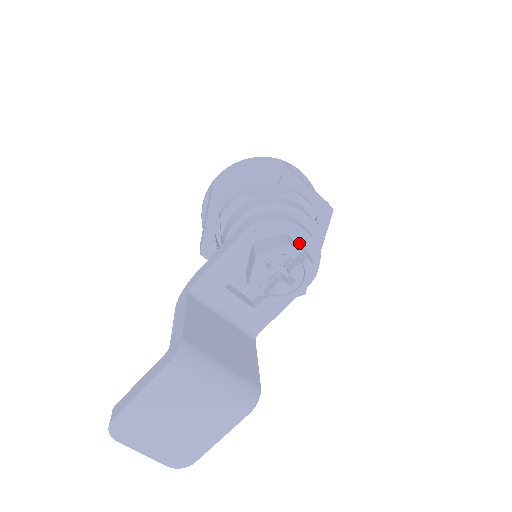
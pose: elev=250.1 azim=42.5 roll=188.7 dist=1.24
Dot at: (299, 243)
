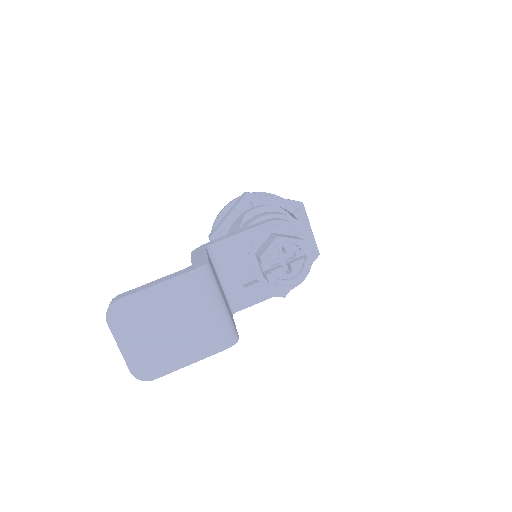
Dot at: occluded
